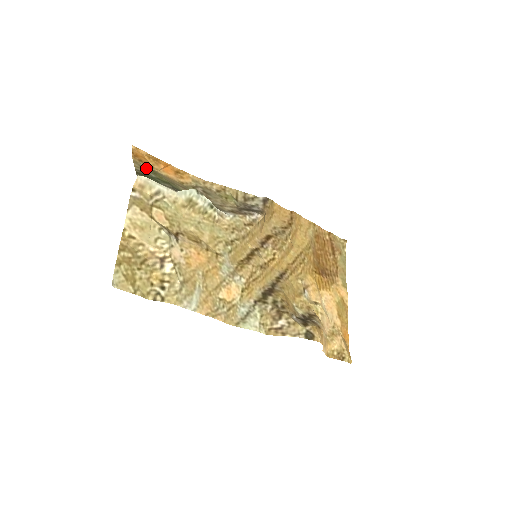
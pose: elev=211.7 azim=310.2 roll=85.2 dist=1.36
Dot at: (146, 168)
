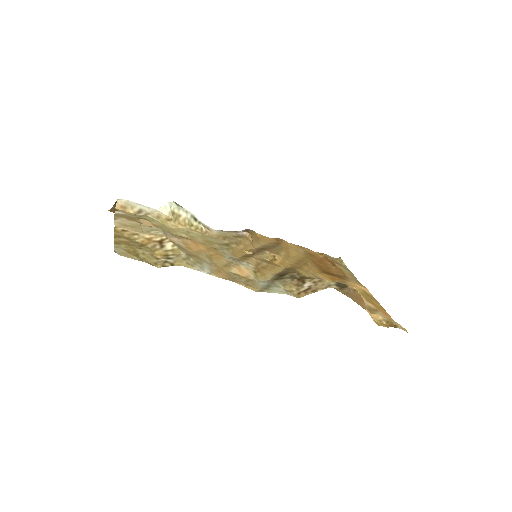
Dot at: occluded
